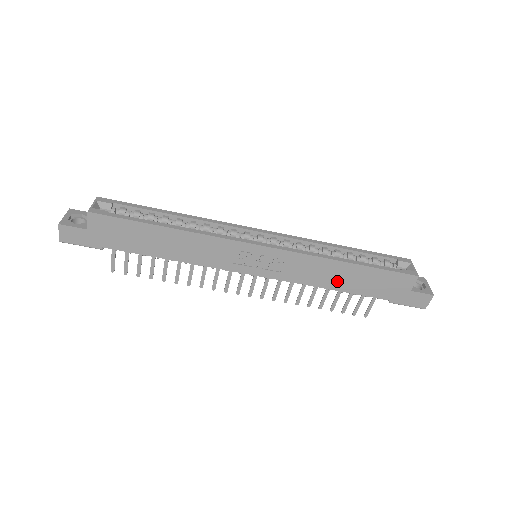
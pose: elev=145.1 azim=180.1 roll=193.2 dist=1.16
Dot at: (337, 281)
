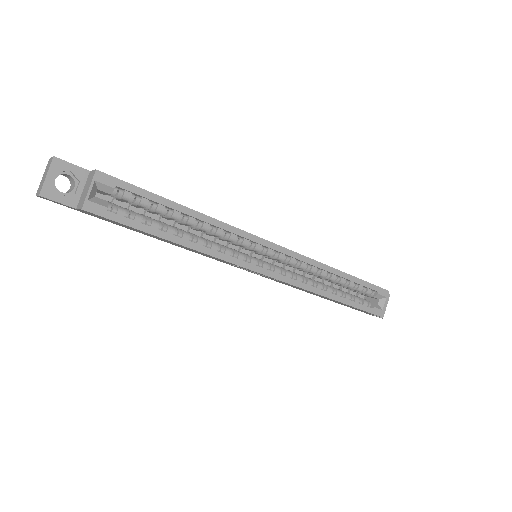
Dot at: occluded
